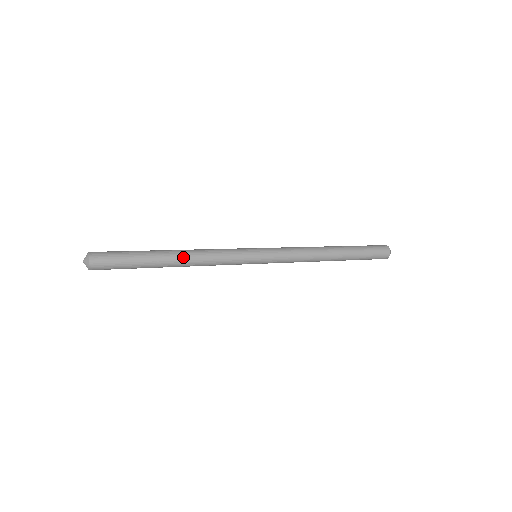
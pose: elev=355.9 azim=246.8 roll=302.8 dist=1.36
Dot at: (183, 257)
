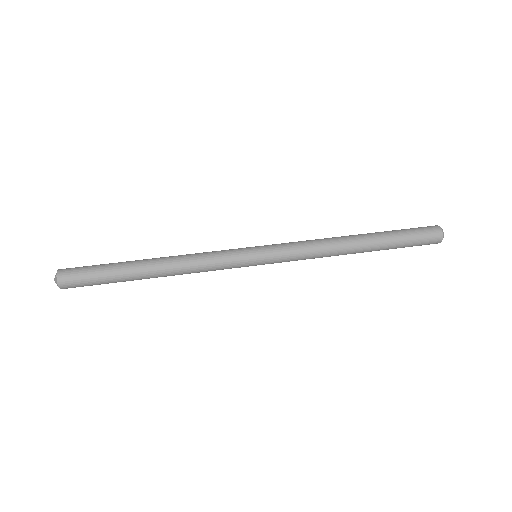
Dot at: (163, 270)
